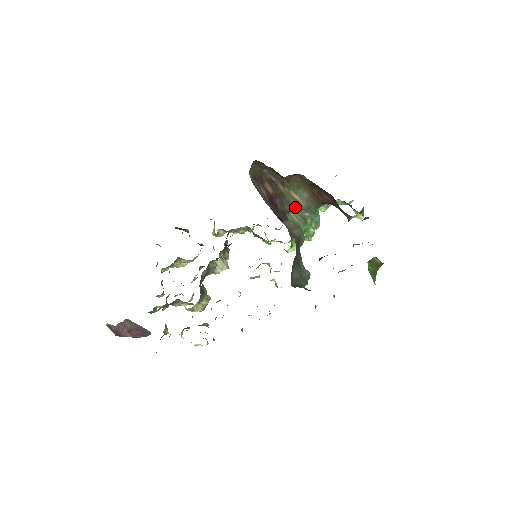
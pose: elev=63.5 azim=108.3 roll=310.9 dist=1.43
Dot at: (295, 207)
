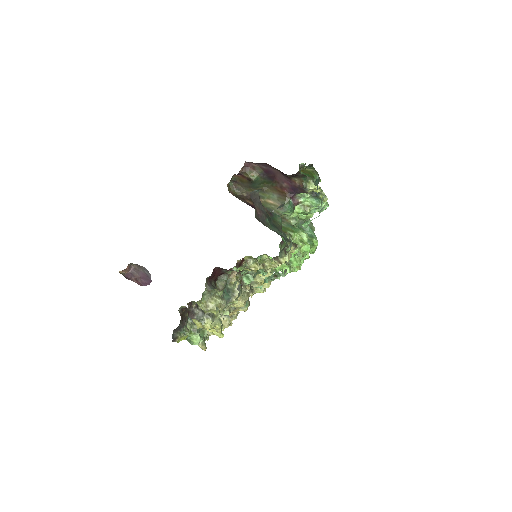
Dot at: (274, 211)
